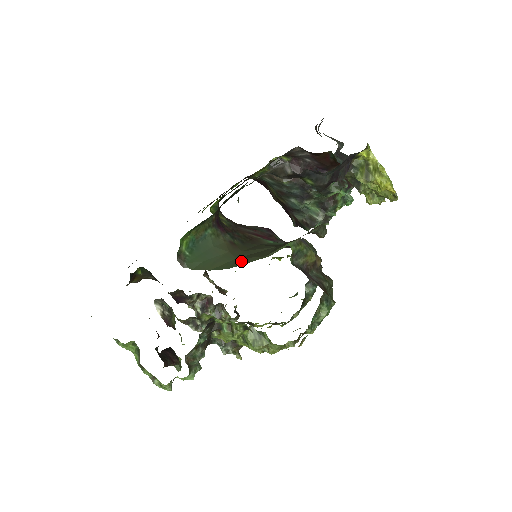
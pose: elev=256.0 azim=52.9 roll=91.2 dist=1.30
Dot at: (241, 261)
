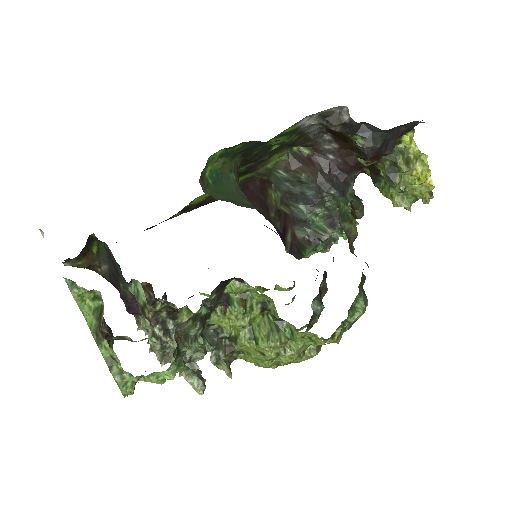
Dot at: occluded
